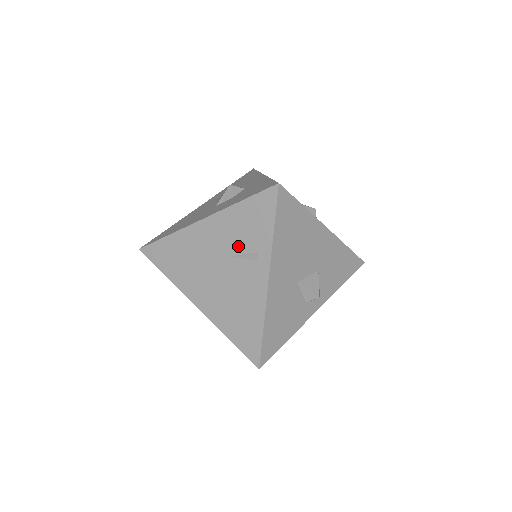
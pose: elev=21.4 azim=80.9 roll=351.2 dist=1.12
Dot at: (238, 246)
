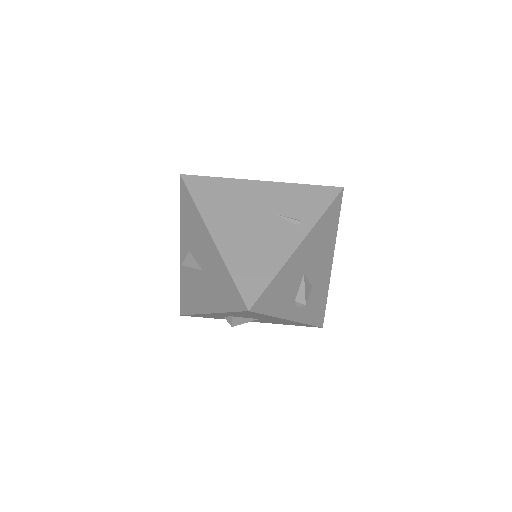
Dot at: (286, 210)
